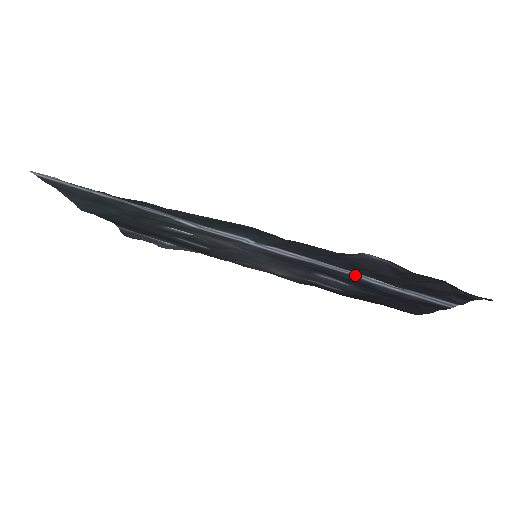
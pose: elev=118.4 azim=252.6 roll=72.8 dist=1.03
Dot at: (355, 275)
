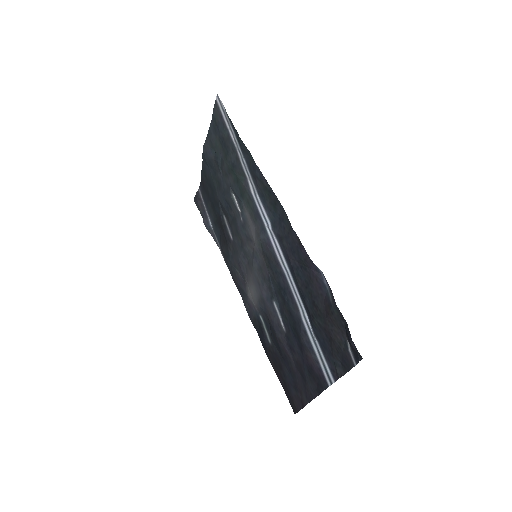
Dot at: (299, 305)
